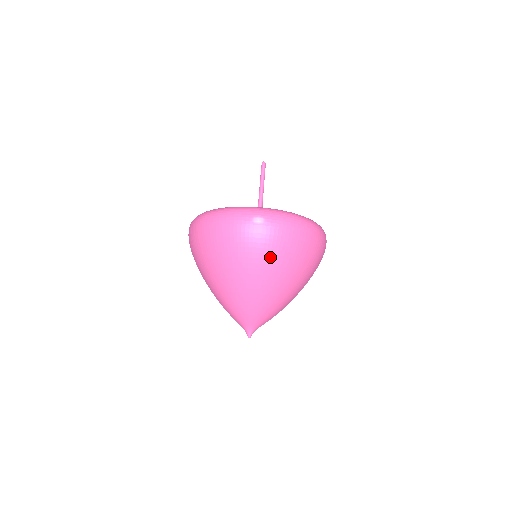
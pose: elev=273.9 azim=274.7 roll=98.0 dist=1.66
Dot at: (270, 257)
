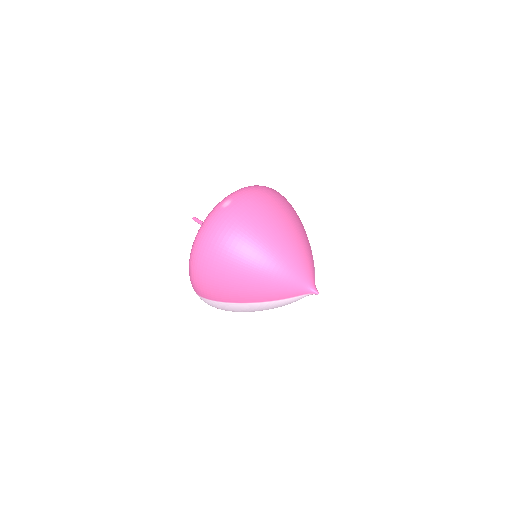
Dot at: (260, 215)
